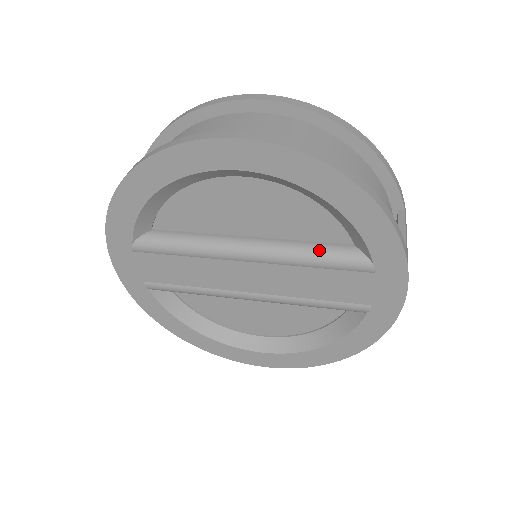
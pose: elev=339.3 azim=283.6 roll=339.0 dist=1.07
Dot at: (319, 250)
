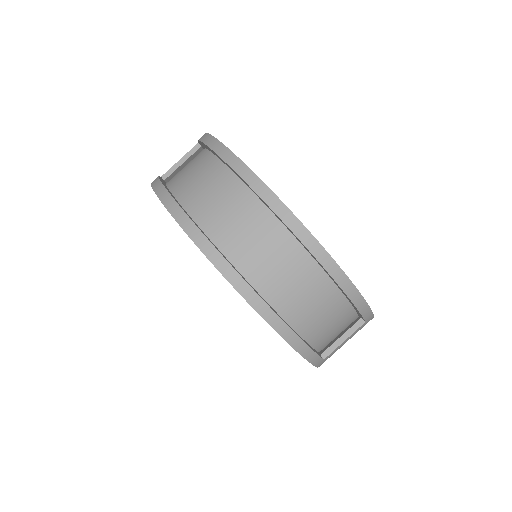
Dot at: occluded
